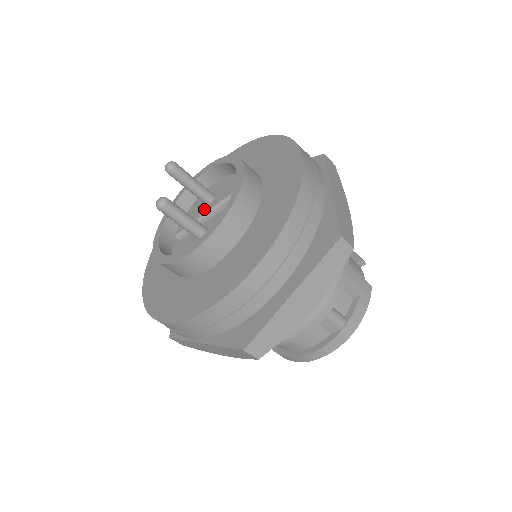
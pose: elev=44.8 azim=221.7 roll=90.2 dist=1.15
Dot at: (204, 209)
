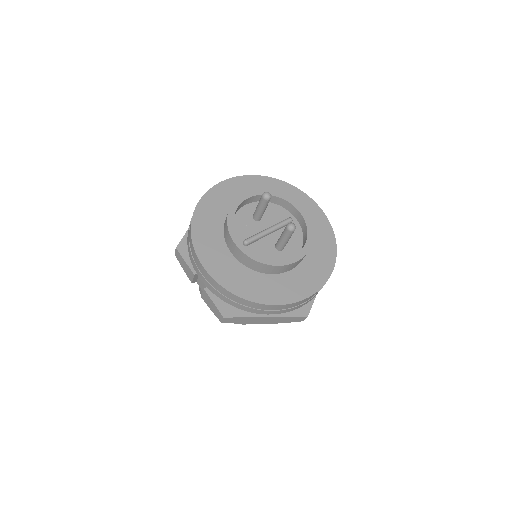
Dot at: (256, 224)
